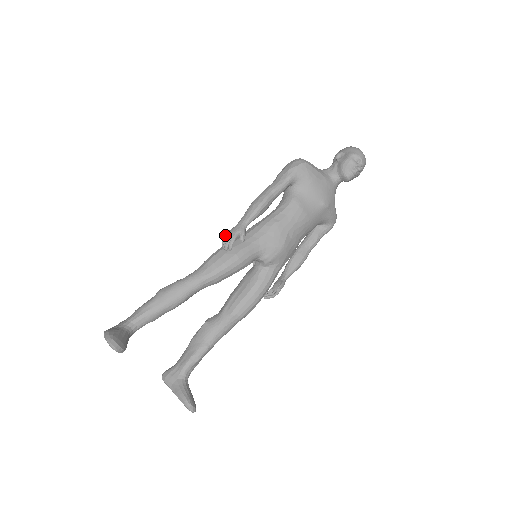
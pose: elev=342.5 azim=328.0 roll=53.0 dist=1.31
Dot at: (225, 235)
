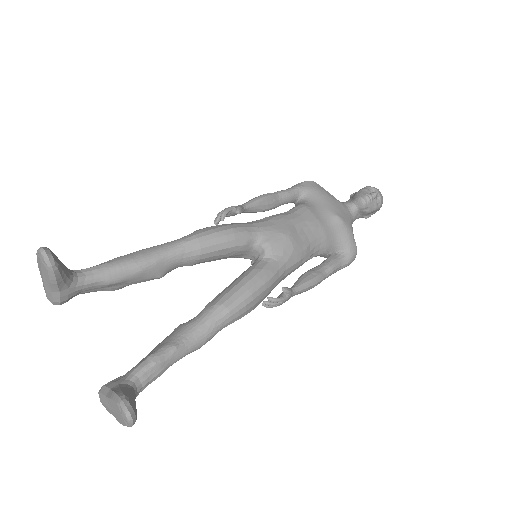
Dot at: occluded
